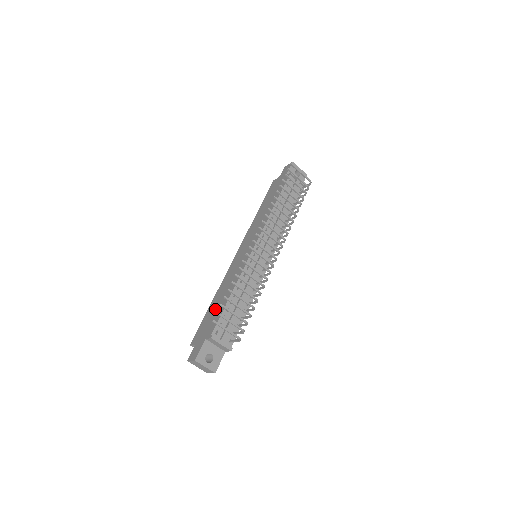
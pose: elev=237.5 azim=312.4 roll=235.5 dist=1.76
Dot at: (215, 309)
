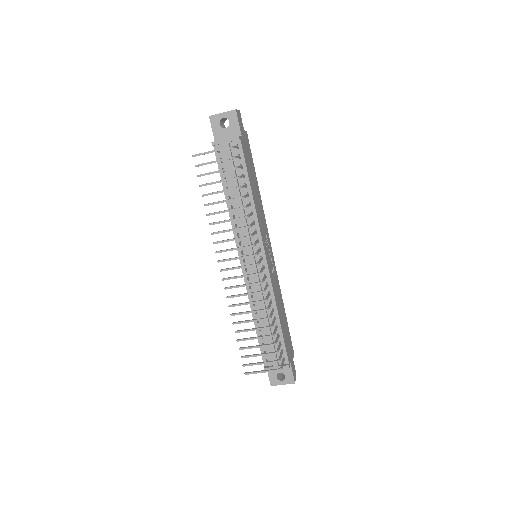
Dot at: occluded
